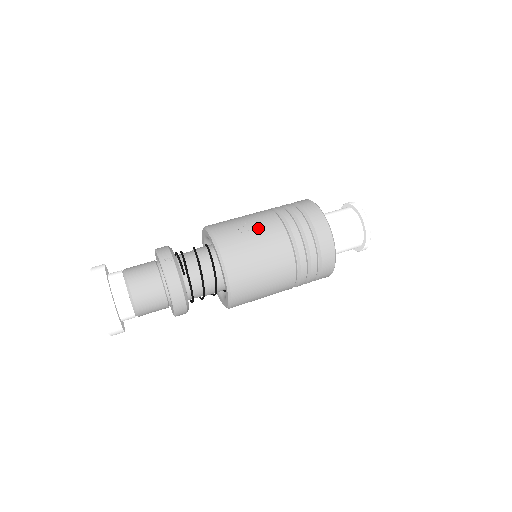
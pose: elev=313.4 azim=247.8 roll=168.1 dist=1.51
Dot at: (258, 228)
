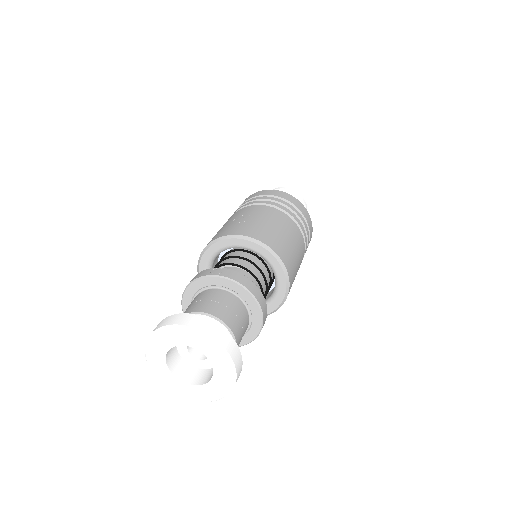
Dot at: (246, 215)
